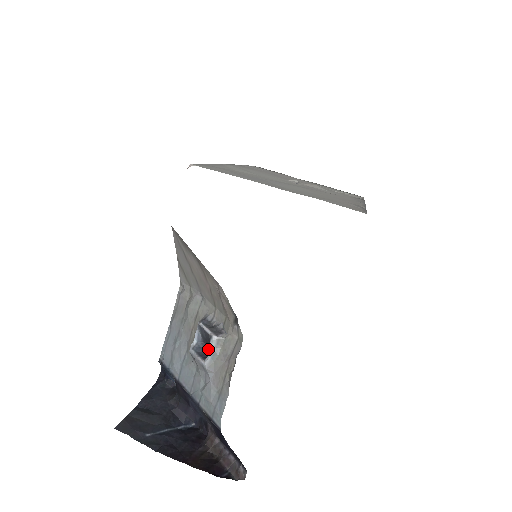
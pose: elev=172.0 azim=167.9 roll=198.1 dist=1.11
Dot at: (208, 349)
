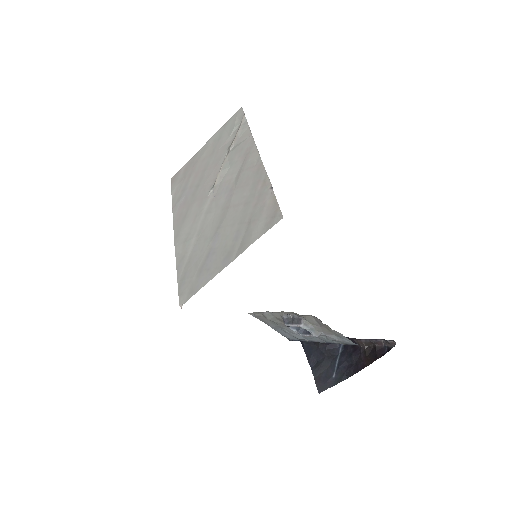
Dot at: occluded
